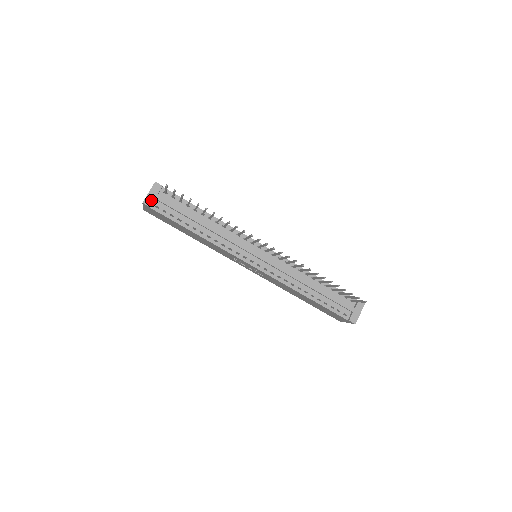
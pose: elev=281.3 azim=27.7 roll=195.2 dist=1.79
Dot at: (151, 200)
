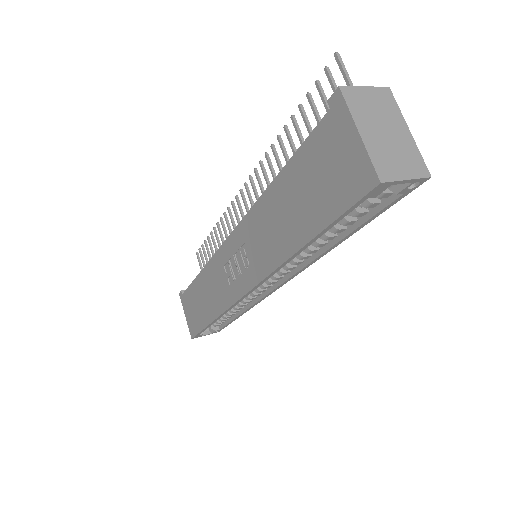
Dot at: occluded
